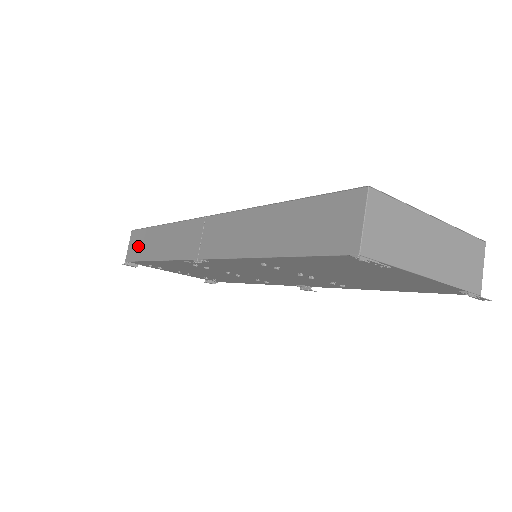
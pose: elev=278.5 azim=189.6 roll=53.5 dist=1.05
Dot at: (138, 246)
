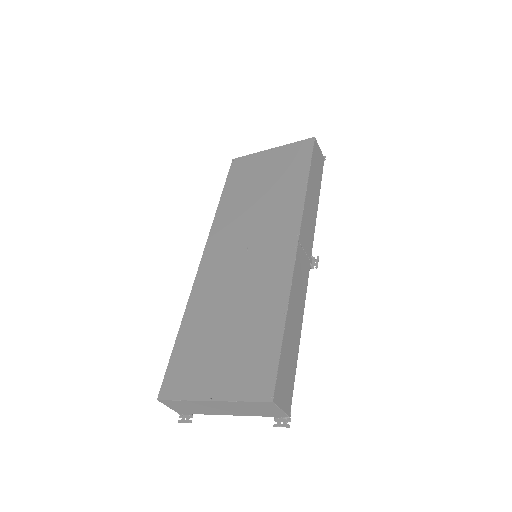
Dot at: occluded
